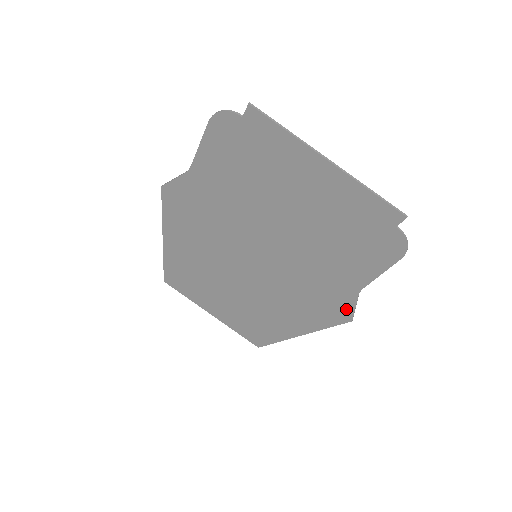
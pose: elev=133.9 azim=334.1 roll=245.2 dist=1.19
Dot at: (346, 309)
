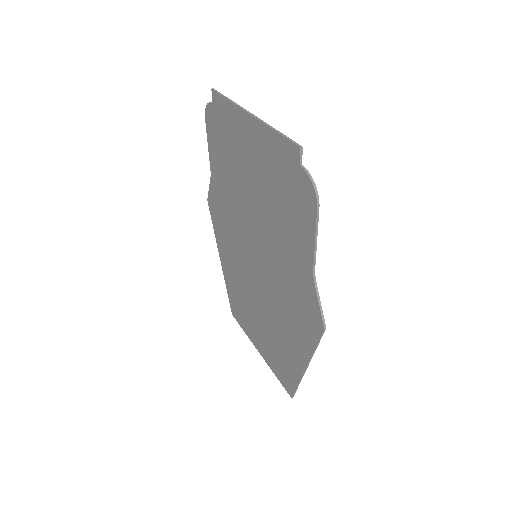
Dot at: (315, 309)
